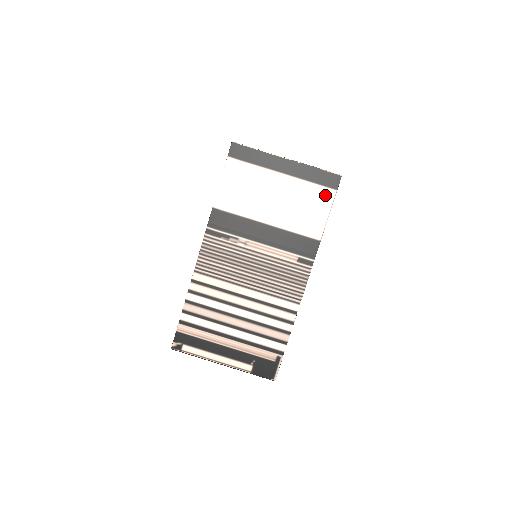
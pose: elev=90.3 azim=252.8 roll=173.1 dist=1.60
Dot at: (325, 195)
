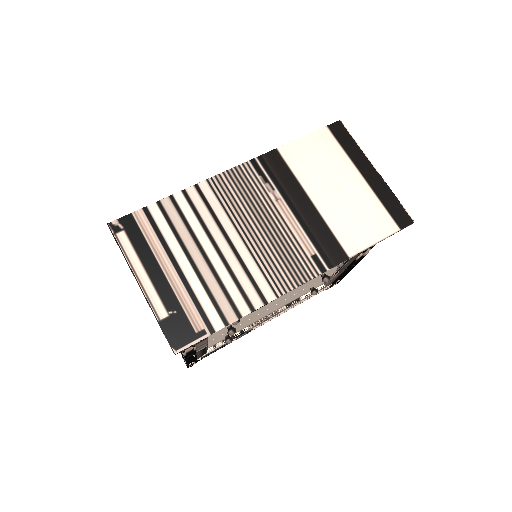
Dot at: (386, 224)
